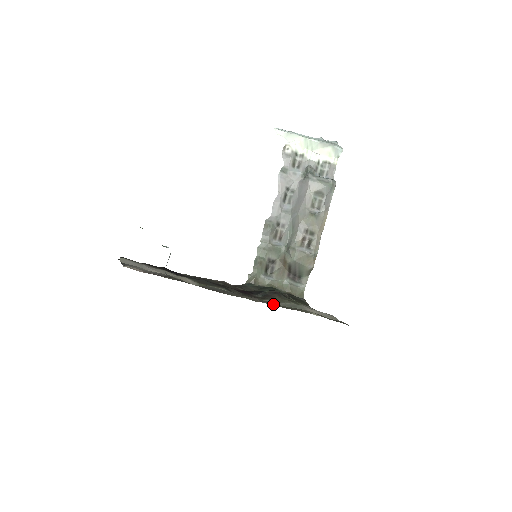
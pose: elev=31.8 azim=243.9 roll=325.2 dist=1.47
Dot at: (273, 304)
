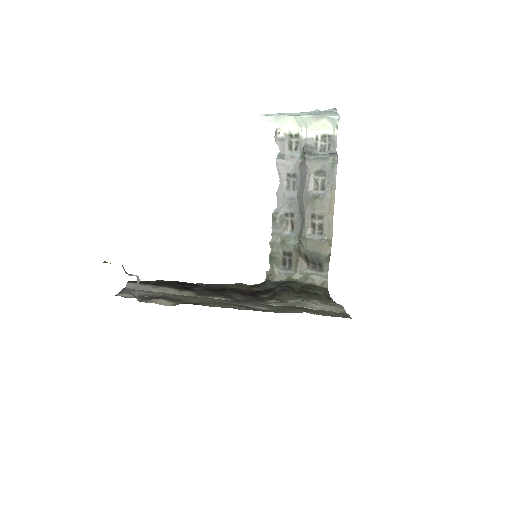
Dot at: (267, 307)
